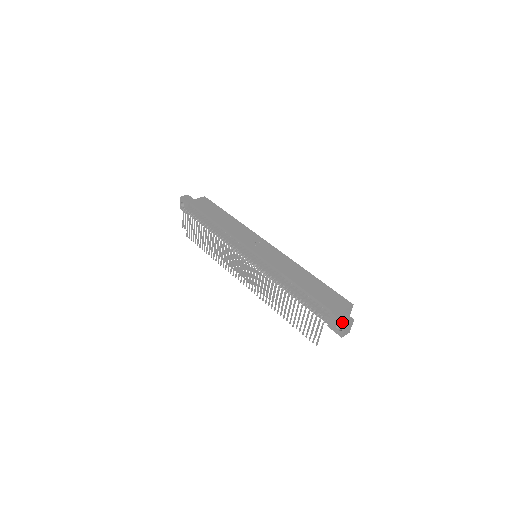
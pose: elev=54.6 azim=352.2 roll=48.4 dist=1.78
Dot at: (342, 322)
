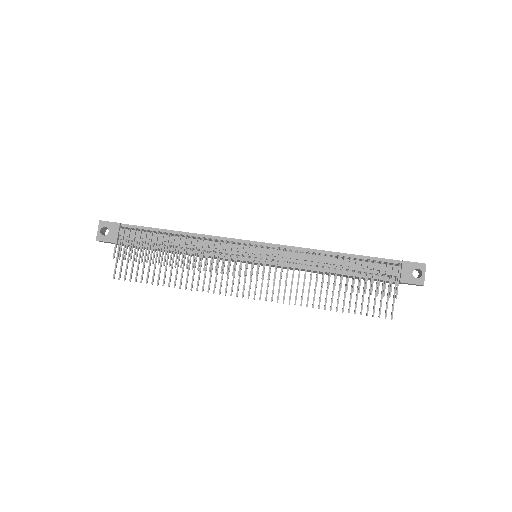
Dot at: (420, 264)
